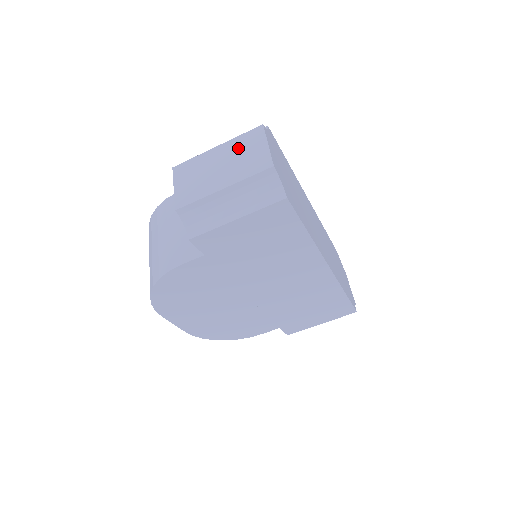
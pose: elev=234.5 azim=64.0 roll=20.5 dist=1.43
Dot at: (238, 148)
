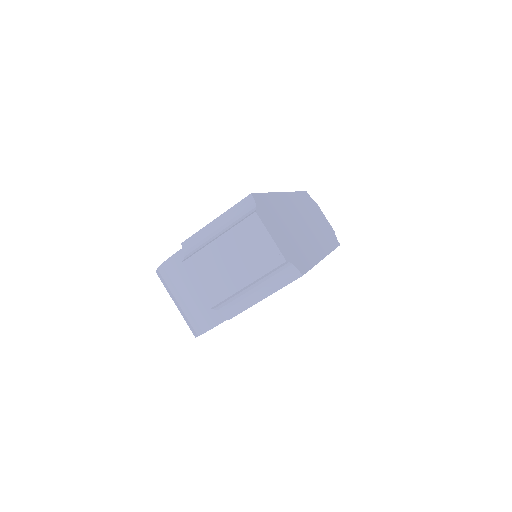
Dot at: (242, 241)
